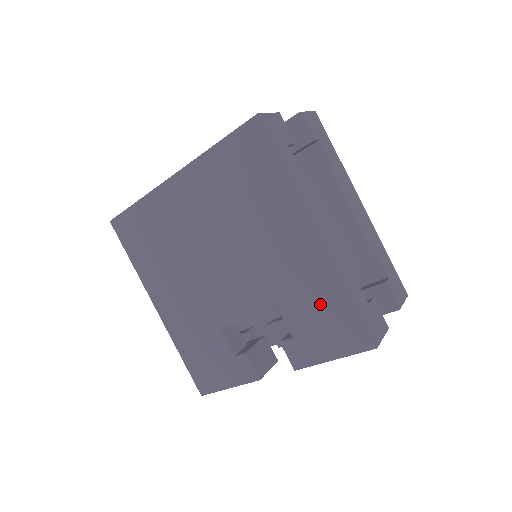
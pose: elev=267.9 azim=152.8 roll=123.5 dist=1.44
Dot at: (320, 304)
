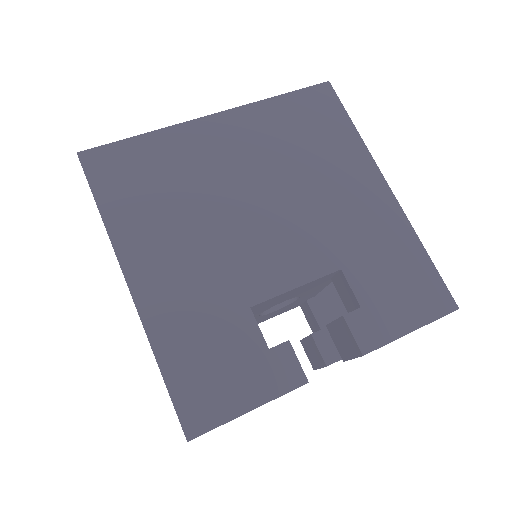
Dot at: (394, 262)
